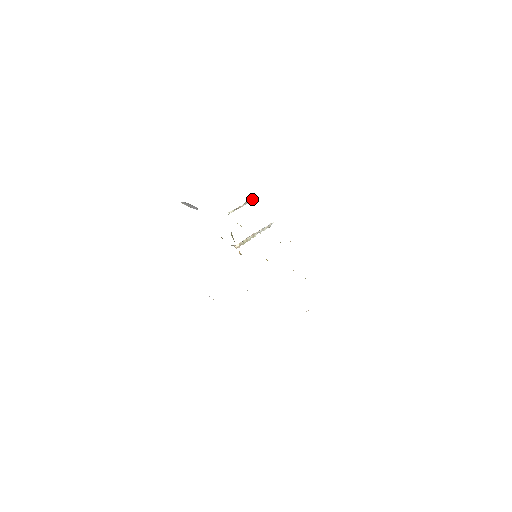
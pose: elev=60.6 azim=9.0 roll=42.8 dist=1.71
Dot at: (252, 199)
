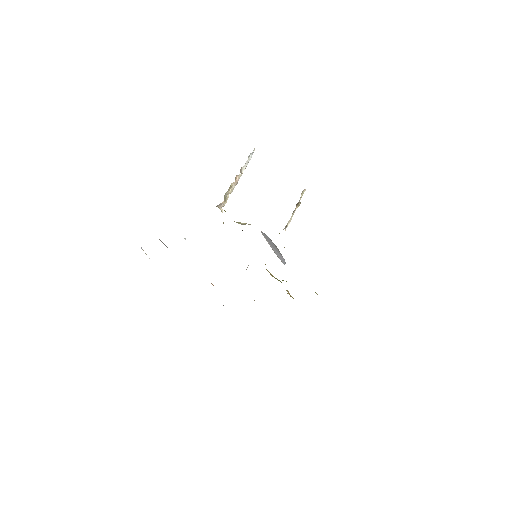
Dot at: occluded
